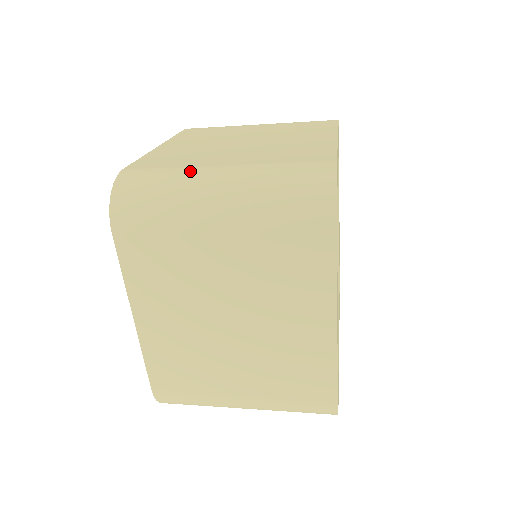
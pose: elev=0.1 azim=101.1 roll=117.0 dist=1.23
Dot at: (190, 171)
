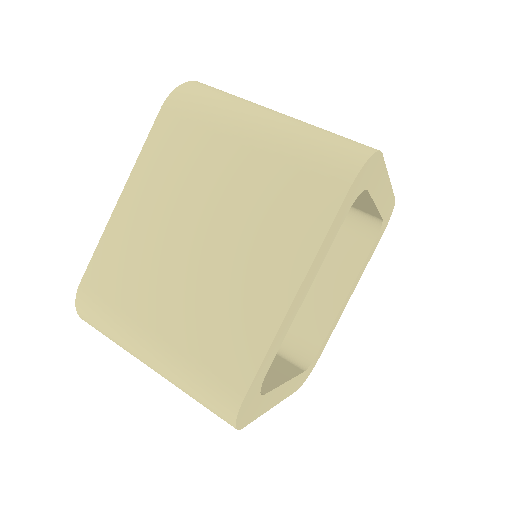
Dot at: (127, 328)
